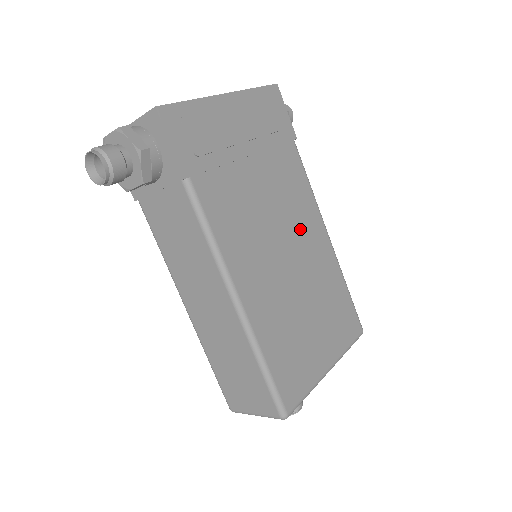
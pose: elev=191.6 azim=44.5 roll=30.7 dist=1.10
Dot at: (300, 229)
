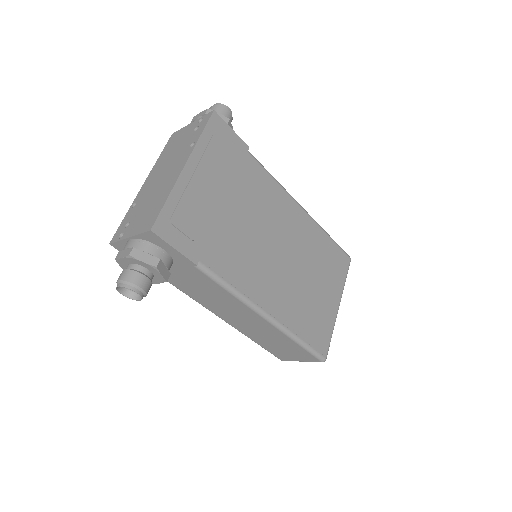
Dot at: (282, 224)
